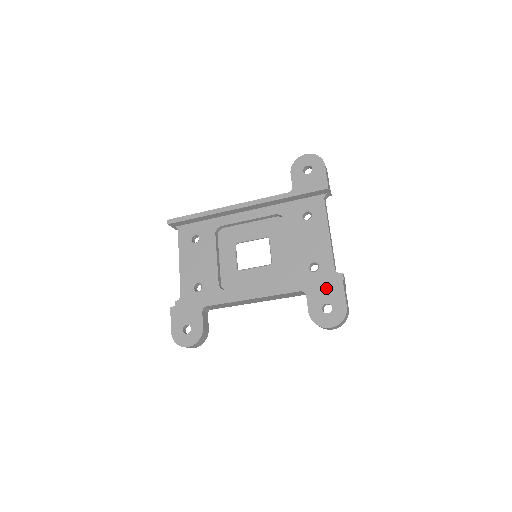
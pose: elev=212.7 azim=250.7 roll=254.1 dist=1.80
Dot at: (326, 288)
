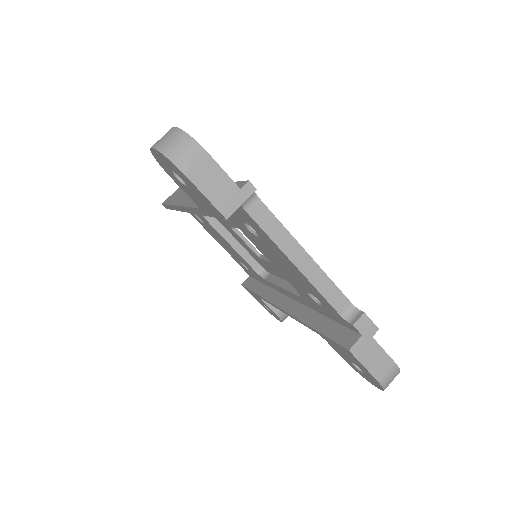
Dot at: (339, 348)
